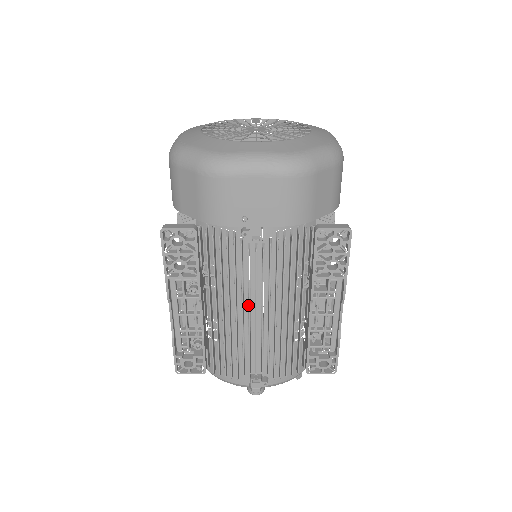
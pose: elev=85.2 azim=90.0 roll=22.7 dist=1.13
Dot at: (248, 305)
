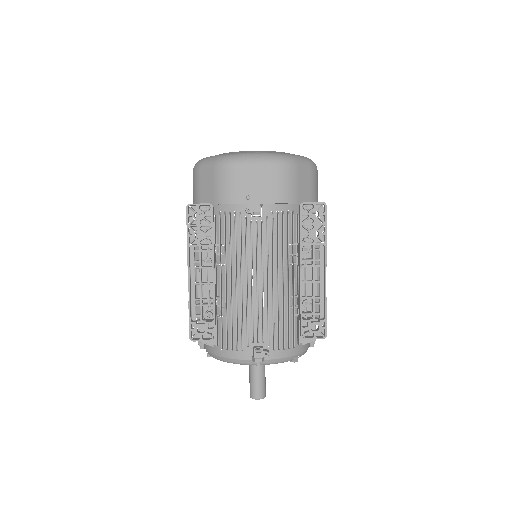
Dot at: (251, 276)
